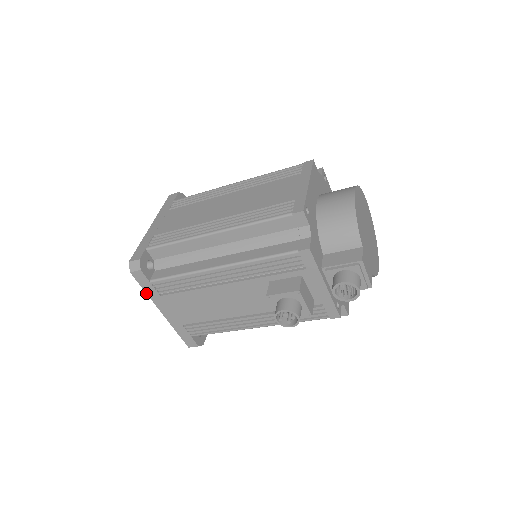
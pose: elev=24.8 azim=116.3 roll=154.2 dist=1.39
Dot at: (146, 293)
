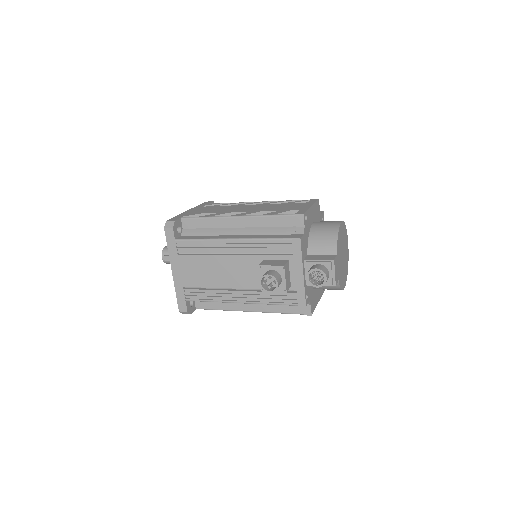
Dot at: (168, 250)
